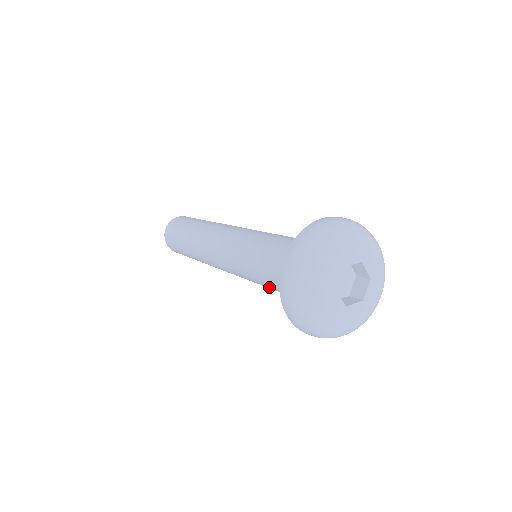
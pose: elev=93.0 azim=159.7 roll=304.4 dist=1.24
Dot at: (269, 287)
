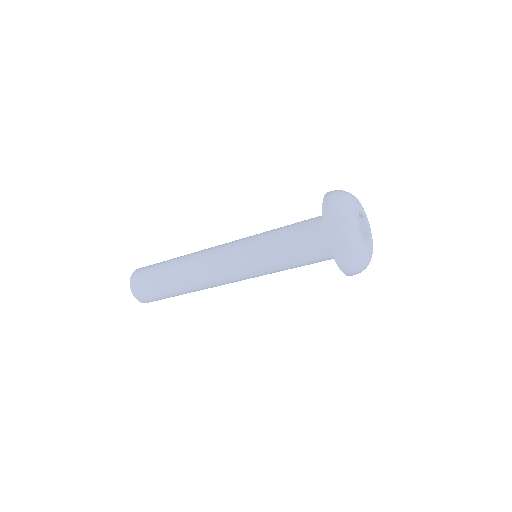
Dot at: occluded
